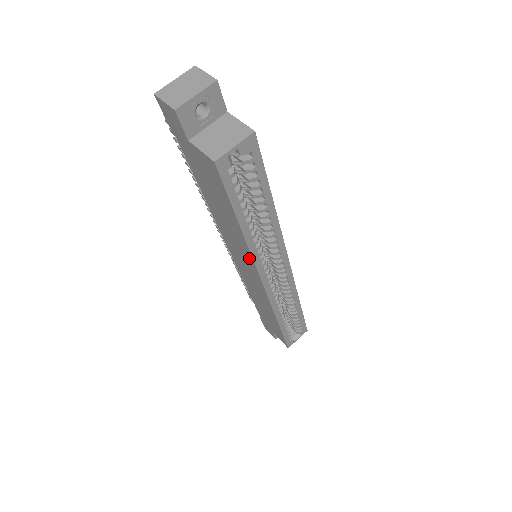
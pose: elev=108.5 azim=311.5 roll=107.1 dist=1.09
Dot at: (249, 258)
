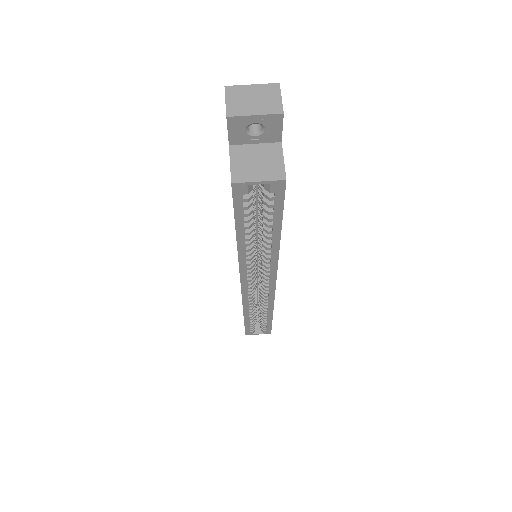
Dot at: occluded
